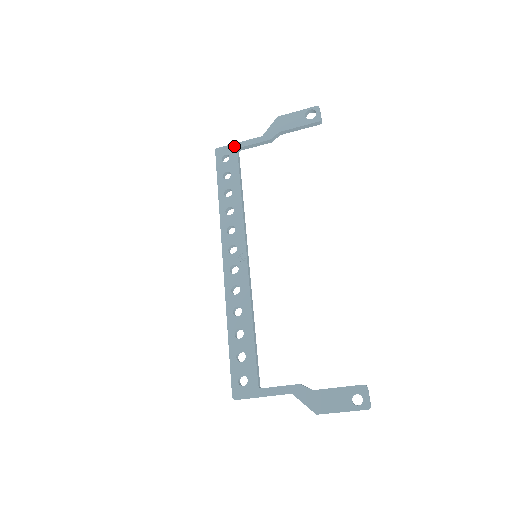
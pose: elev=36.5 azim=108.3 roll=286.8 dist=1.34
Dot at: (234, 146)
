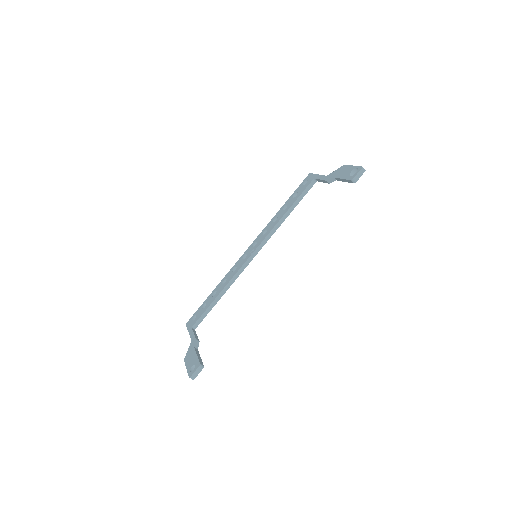
Dot at: (315, 176)
